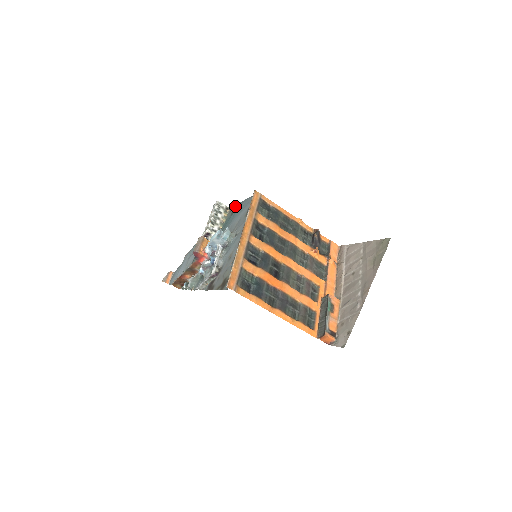
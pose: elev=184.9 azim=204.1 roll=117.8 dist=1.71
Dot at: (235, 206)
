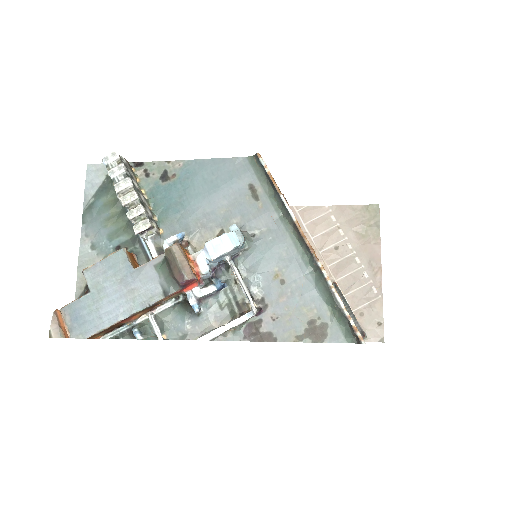
Dot at: (164, 165)
